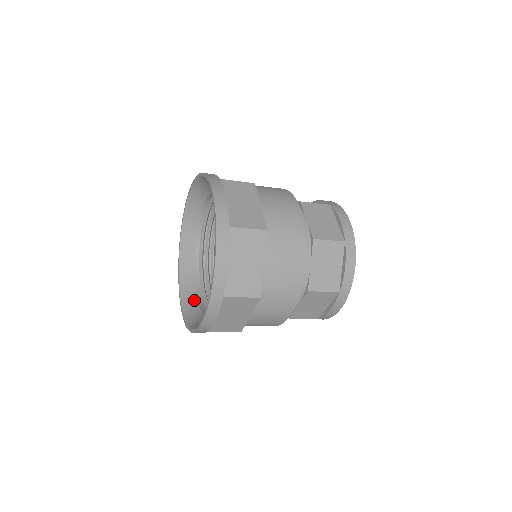
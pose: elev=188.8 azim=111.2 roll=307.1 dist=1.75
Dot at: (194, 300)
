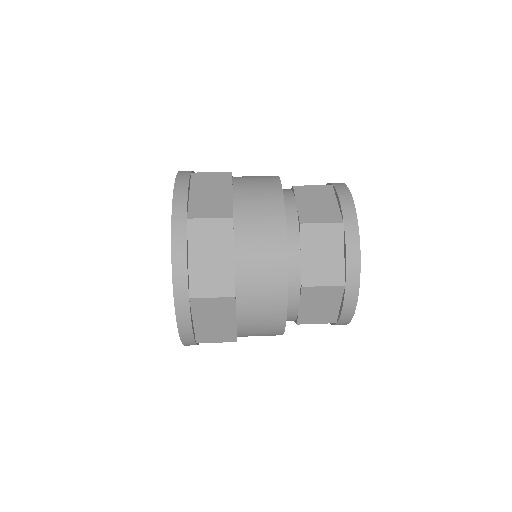
Dot at: occluded
